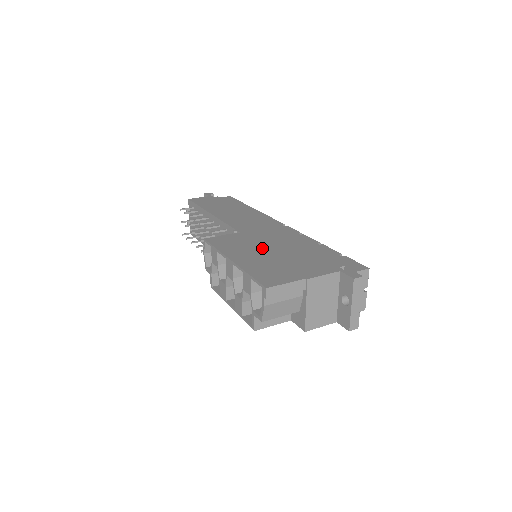
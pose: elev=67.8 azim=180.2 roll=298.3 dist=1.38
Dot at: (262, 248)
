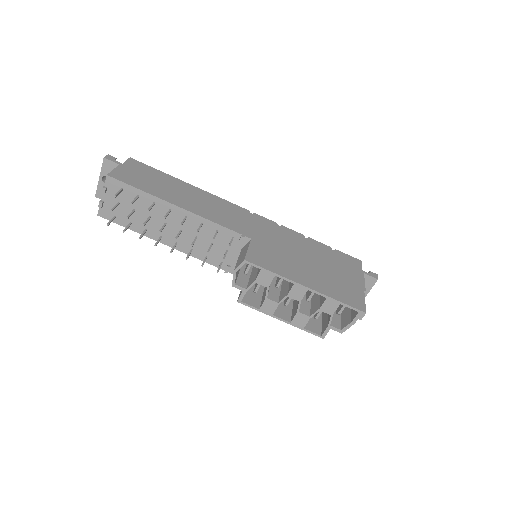
Dot at: (298, 260)
